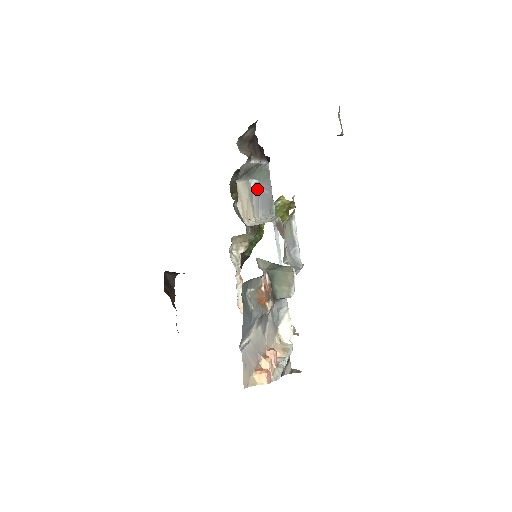
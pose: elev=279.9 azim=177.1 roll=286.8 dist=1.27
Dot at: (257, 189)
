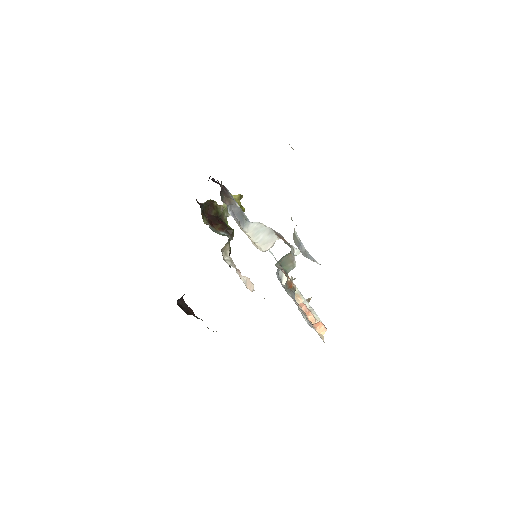
Dot at: (232, 212)
